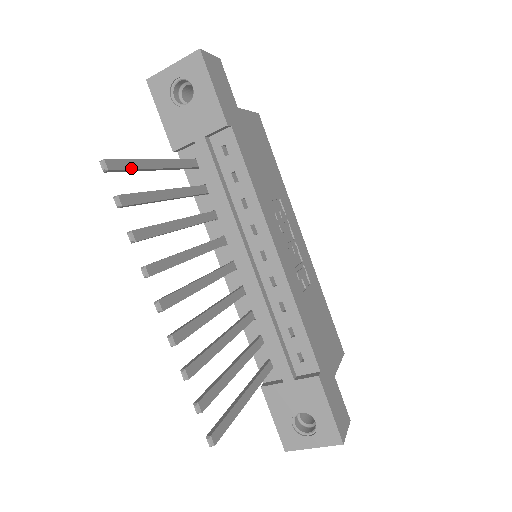
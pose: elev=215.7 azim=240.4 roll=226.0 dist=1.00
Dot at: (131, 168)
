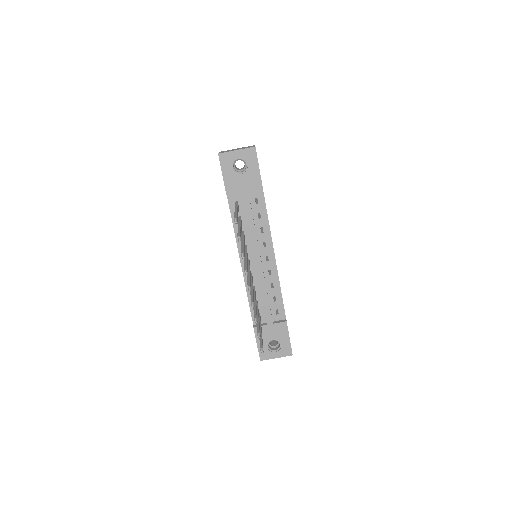
Dot at: occluded
